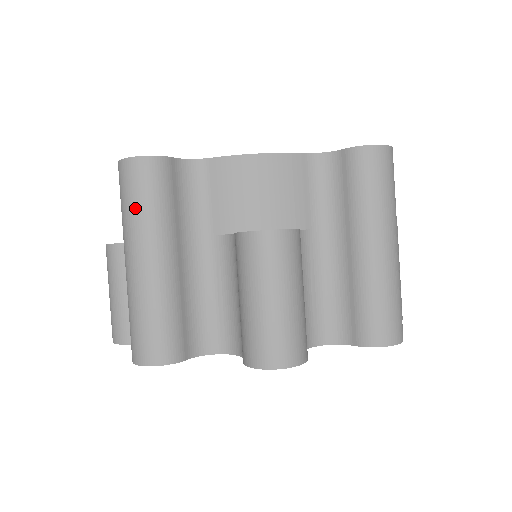
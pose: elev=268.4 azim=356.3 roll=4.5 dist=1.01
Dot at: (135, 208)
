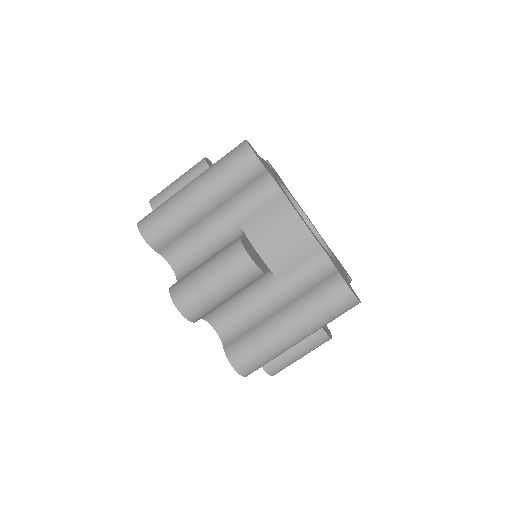
Dot at: (222, 168)
